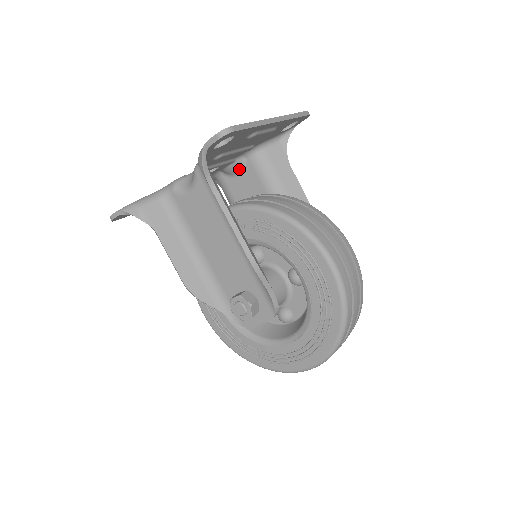
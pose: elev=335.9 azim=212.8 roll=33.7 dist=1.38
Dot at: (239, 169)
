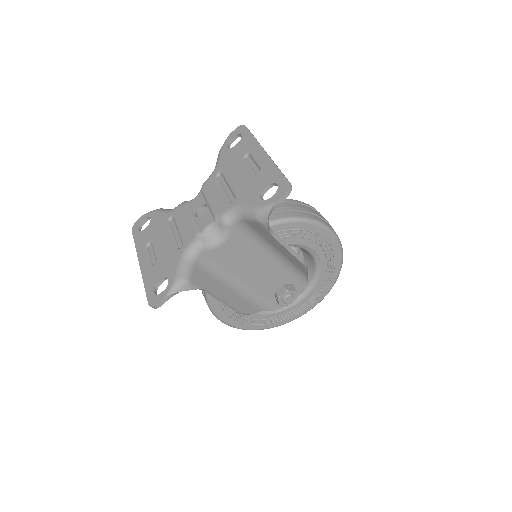
Dot at: occluded
